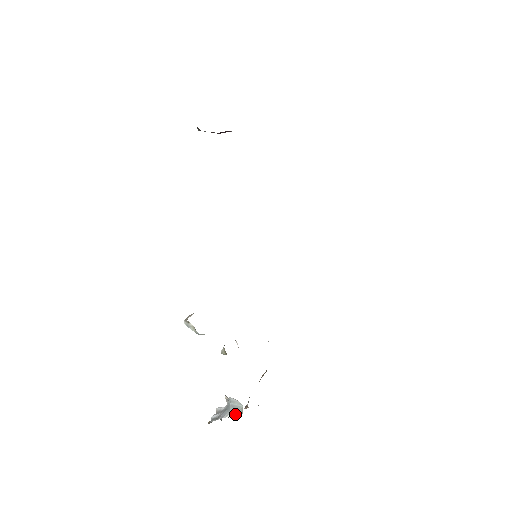
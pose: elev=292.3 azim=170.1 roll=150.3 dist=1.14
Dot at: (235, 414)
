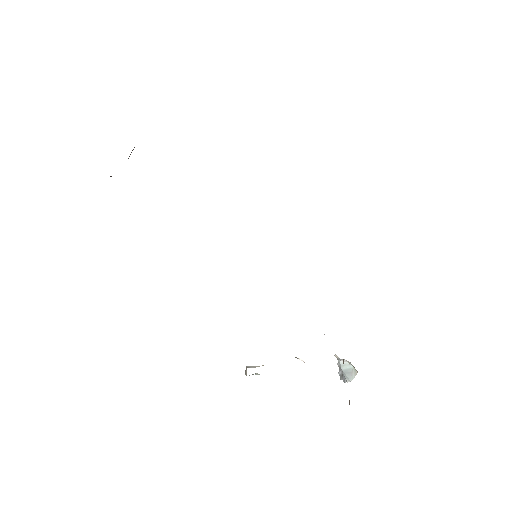
Dot at: (351, 380)
